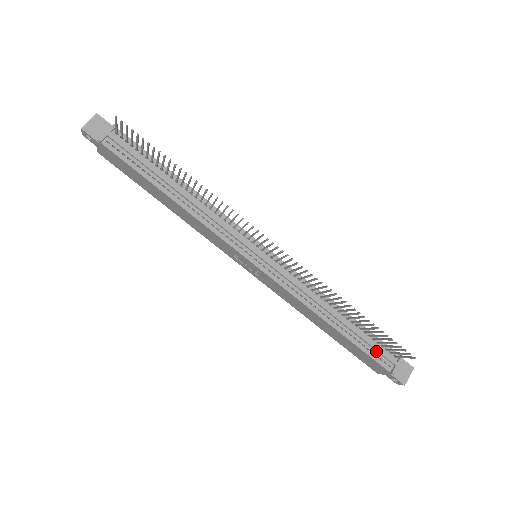
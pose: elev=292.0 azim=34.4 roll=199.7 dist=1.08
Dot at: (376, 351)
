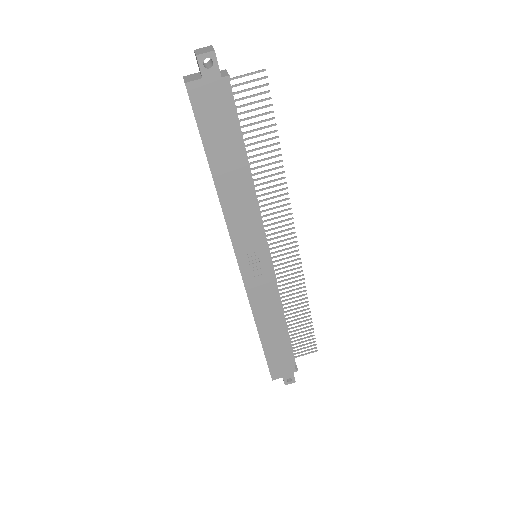
Dot at: occluded
